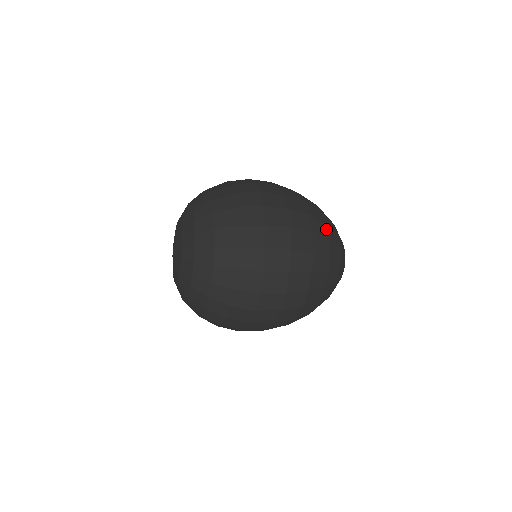
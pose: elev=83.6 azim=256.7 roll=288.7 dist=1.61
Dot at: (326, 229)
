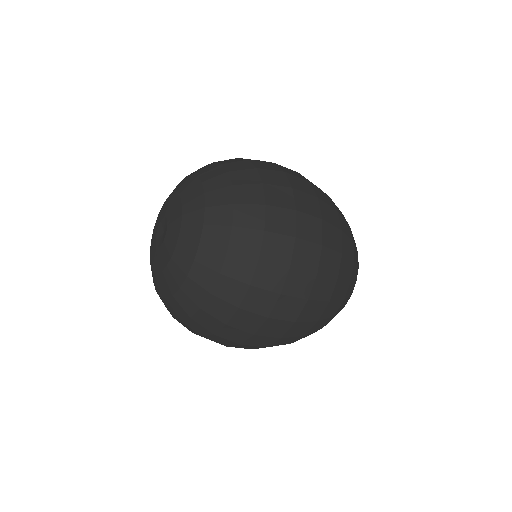
Dot at: occluded
